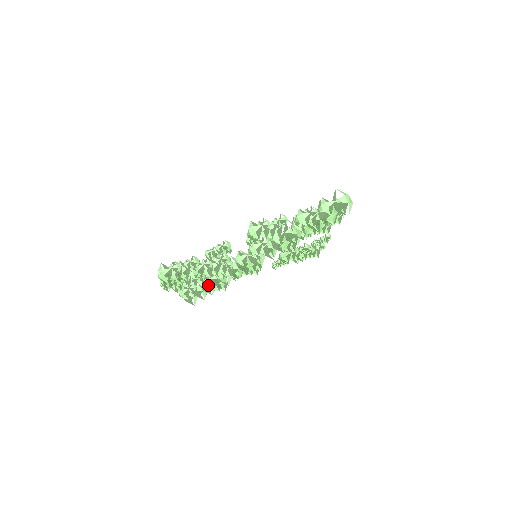
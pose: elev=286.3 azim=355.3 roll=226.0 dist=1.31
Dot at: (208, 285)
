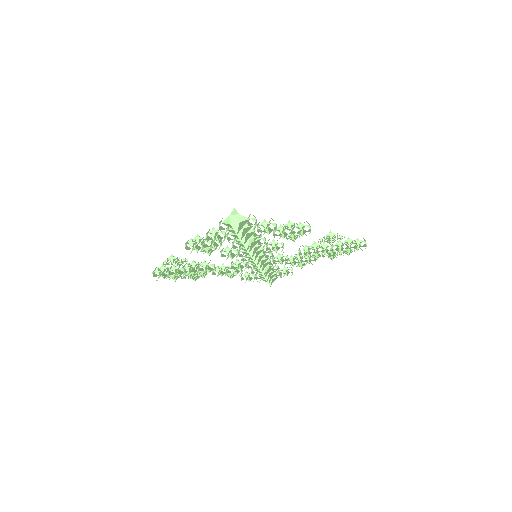
Dot at: (256, 274)
